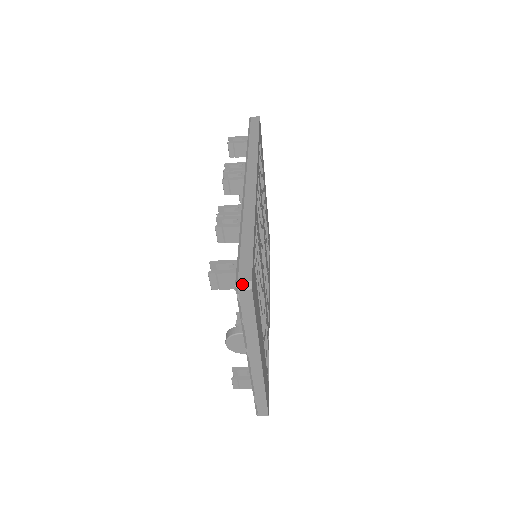
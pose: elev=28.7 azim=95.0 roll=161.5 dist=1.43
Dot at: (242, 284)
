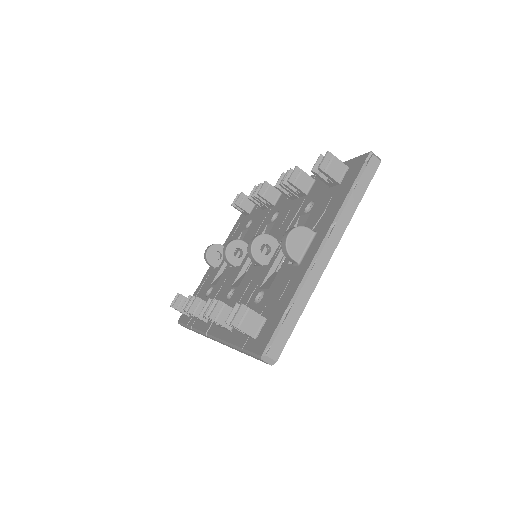
Dot at: occluded
